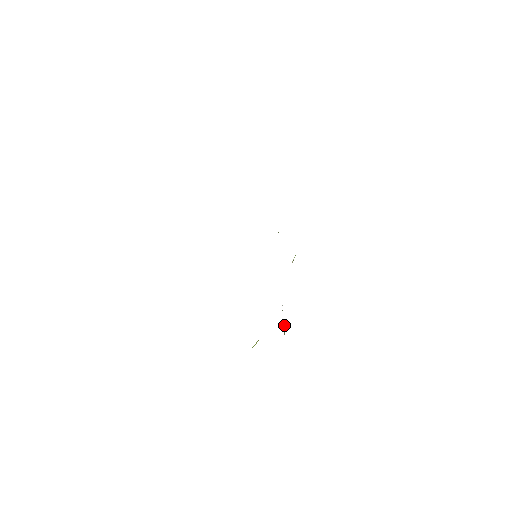
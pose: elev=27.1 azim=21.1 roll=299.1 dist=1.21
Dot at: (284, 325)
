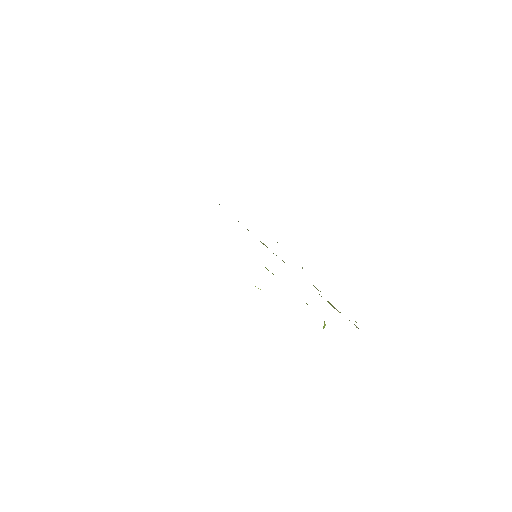
Dot at: occluded
